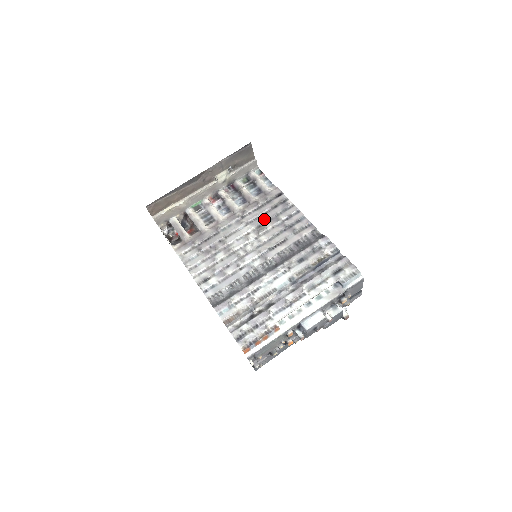
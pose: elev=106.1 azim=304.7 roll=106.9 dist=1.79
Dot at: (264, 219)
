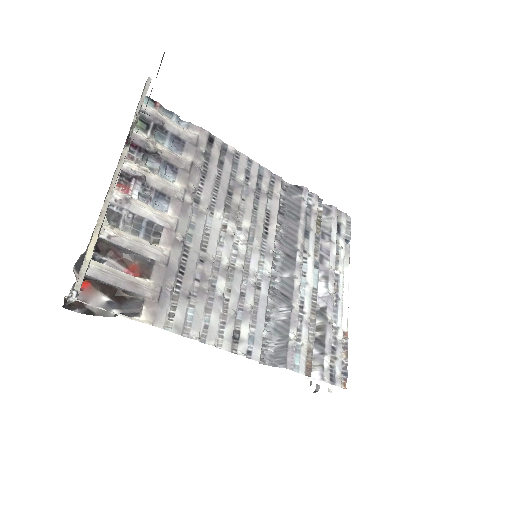
Dot at: (225, 191)
